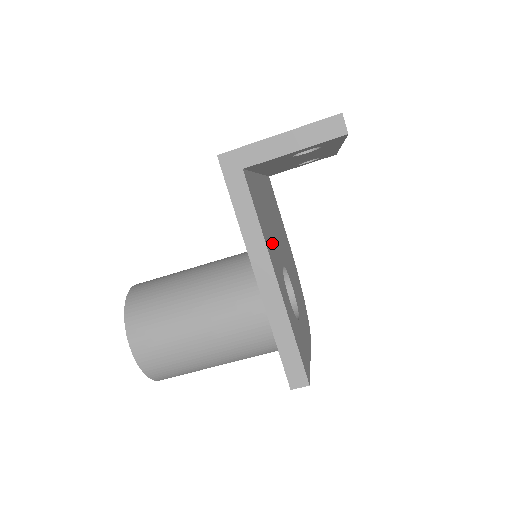
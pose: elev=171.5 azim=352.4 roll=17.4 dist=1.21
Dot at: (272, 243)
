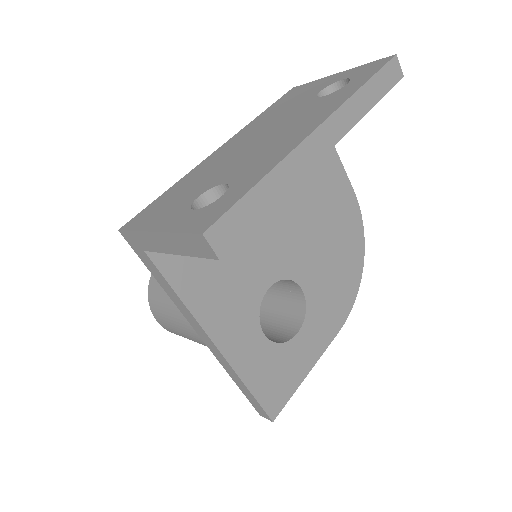
Dot at: (234, 284)
